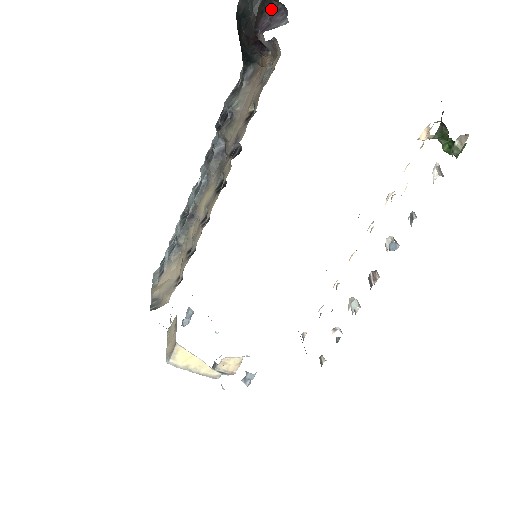
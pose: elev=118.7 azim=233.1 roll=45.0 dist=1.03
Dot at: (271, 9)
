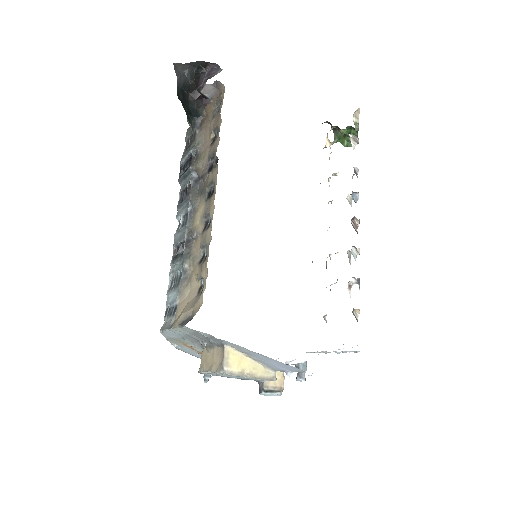
Dot at: (204, 73)
